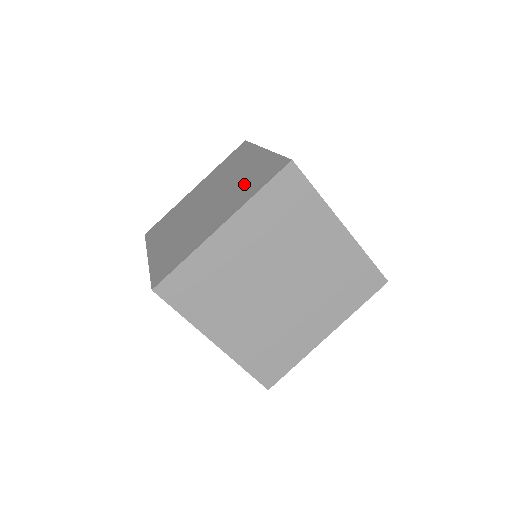
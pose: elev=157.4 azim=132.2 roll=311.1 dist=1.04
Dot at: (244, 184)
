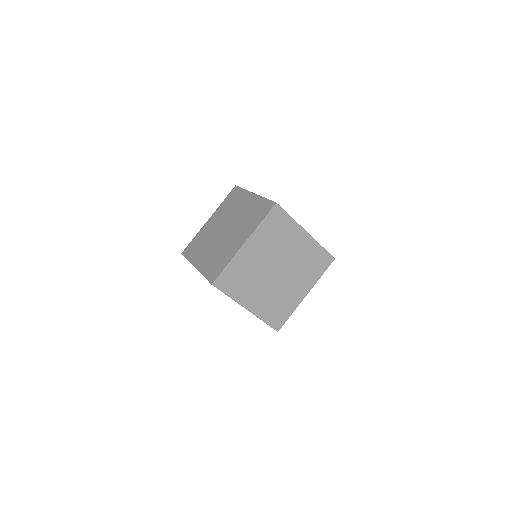
Dot at: (307, 265)
